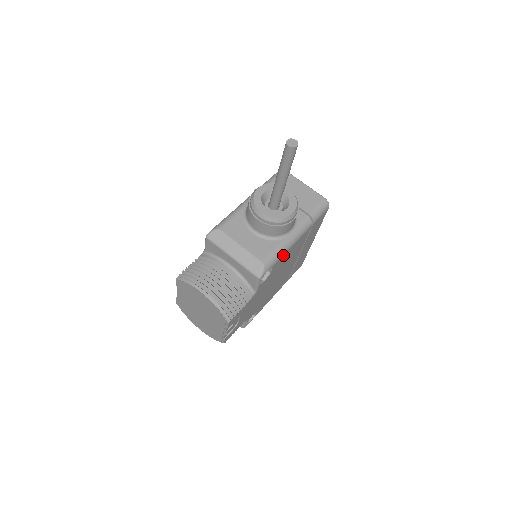
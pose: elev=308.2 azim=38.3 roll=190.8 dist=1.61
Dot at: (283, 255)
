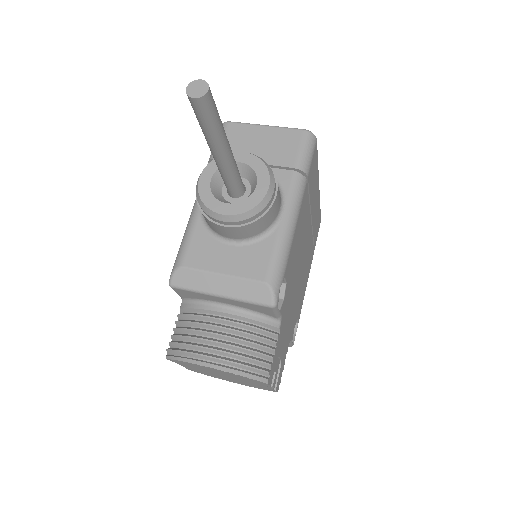
Dot at: (289, 250)
